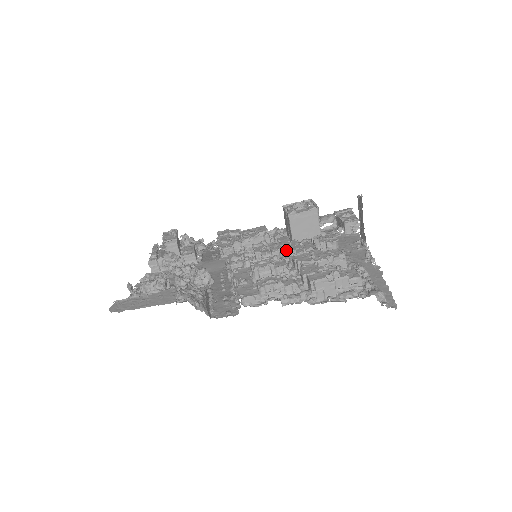
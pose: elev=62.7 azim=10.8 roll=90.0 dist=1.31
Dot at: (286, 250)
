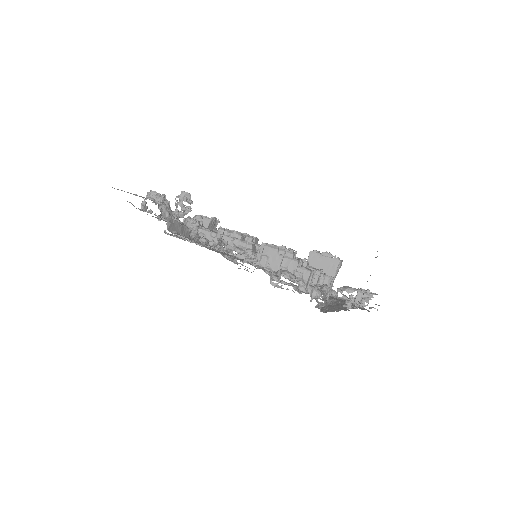
Dot at: occluded
